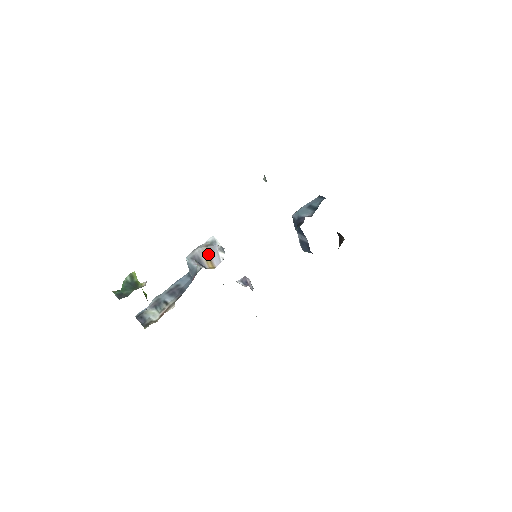
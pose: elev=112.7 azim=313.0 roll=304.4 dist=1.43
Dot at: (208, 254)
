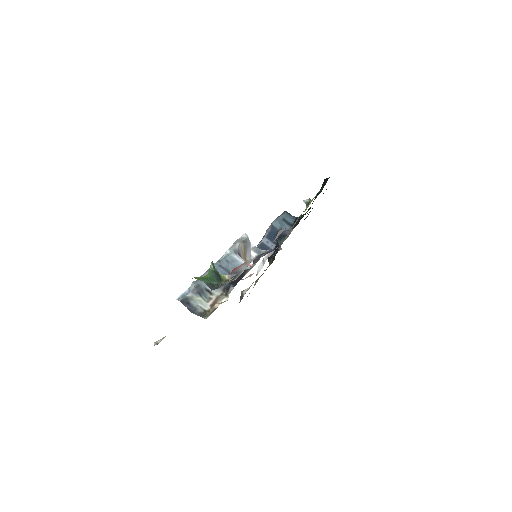
Dot at: (244, 250)
